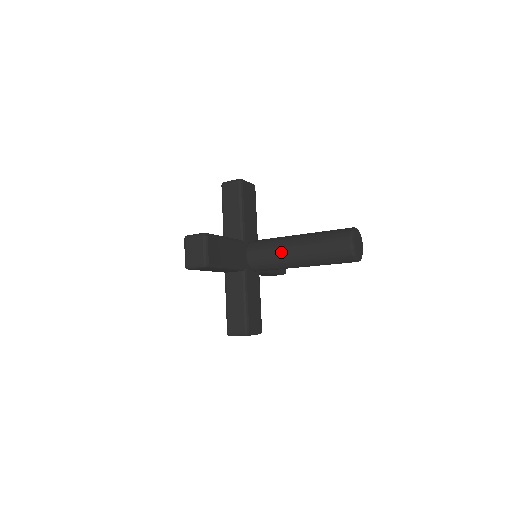
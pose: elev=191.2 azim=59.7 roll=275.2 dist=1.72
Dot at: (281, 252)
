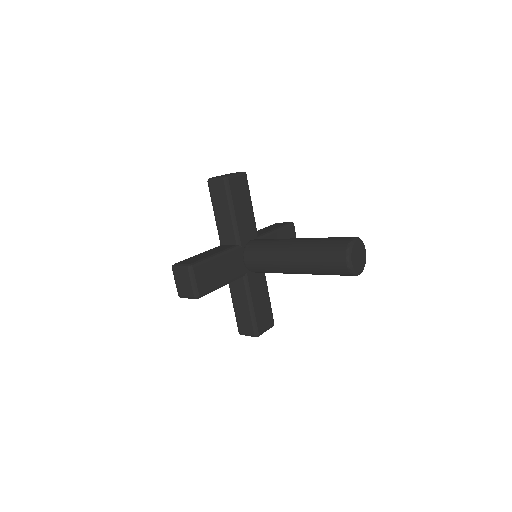
Dot at: (277, 263)
